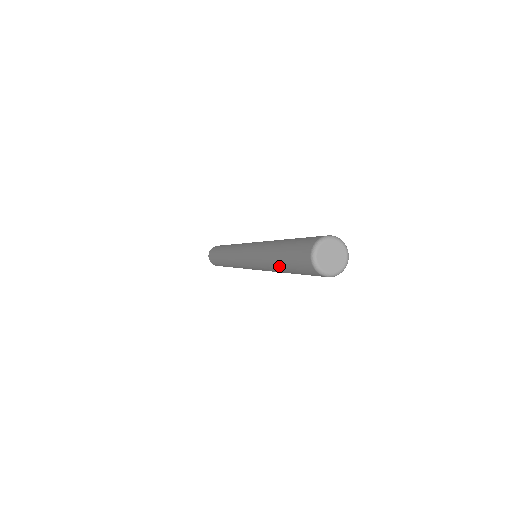
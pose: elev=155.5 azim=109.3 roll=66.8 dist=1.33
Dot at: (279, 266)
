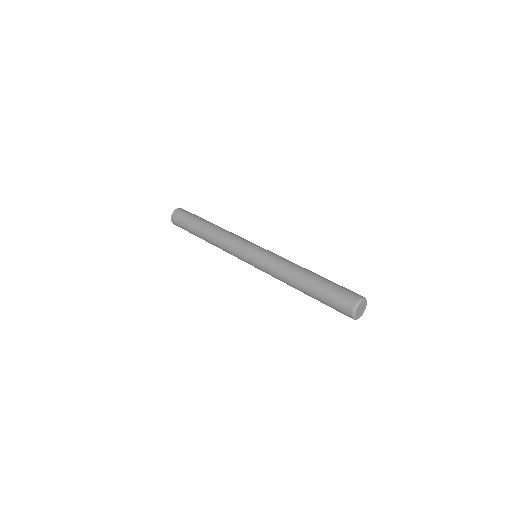
Dot at: occluded
